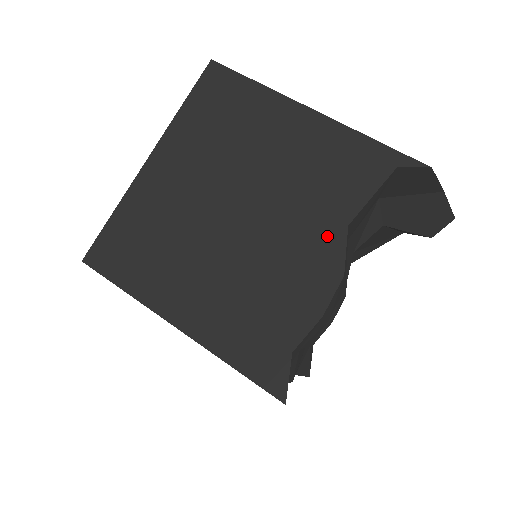
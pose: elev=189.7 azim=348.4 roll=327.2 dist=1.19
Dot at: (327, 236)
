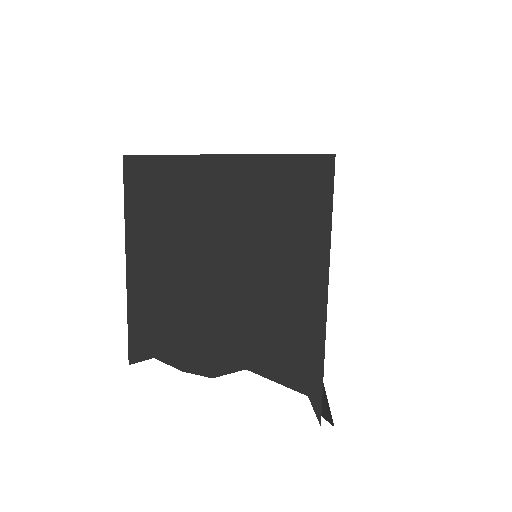
Dot at: (231, 355)
